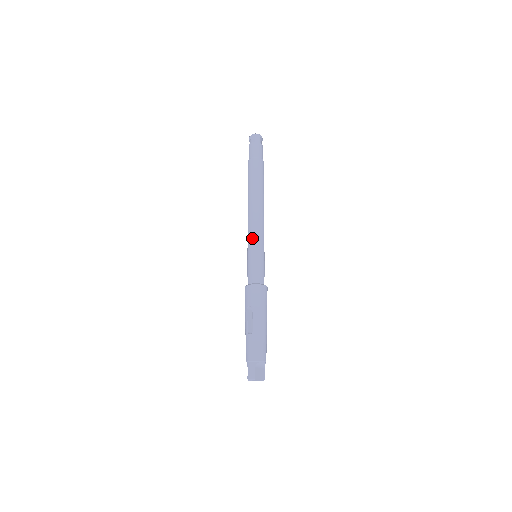
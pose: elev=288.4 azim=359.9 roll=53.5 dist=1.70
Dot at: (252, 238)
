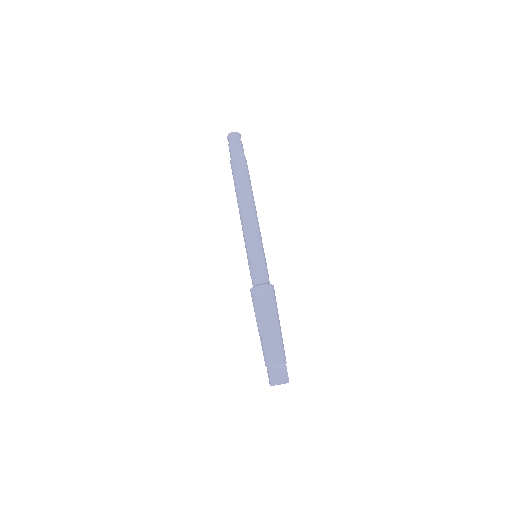
Dot at: (246, 239)
